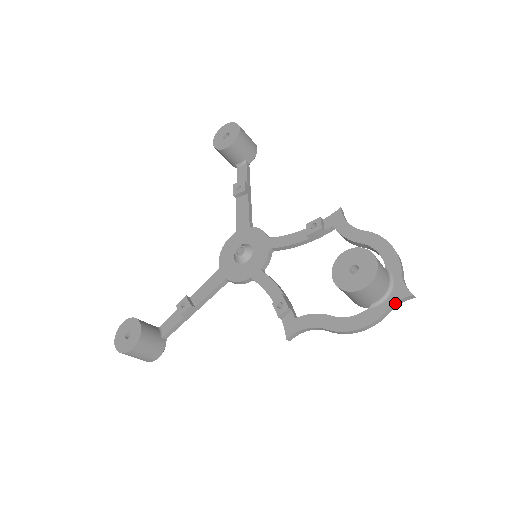
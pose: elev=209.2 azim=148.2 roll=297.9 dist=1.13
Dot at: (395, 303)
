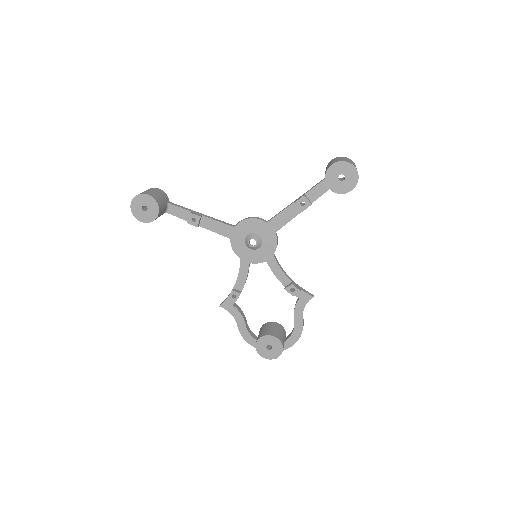
Dot at: occluded
